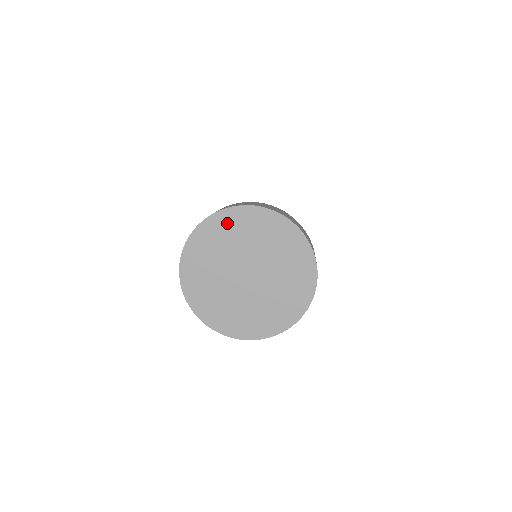
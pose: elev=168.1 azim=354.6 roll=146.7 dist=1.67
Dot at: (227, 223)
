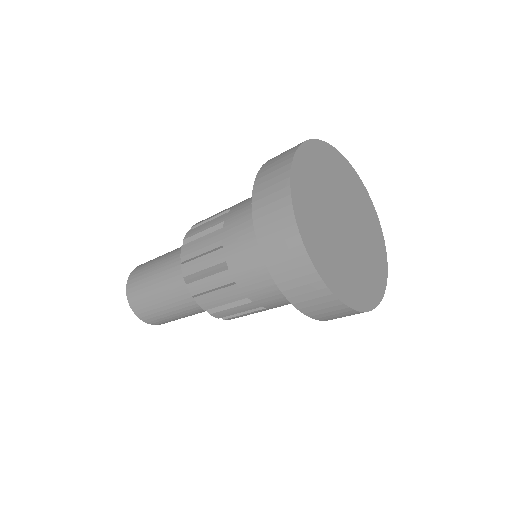
Dot at: (361, 193)
